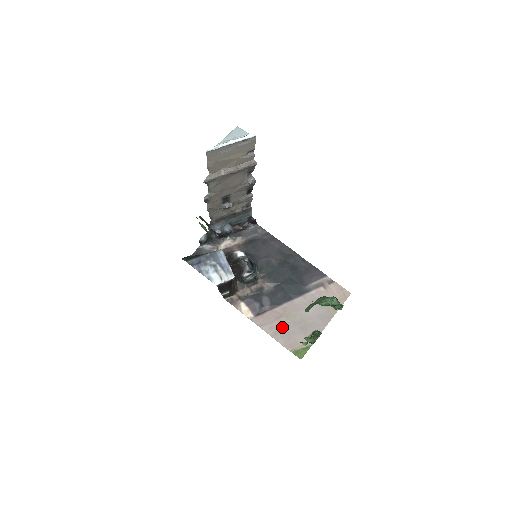
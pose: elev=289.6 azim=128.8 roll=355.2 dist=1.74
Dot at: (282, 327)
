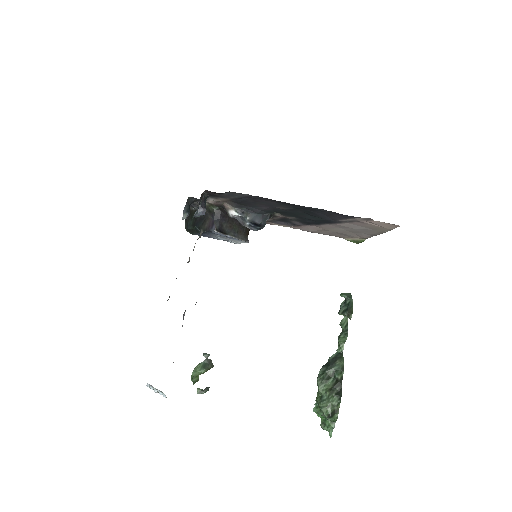
Dot at: (326, 232)
